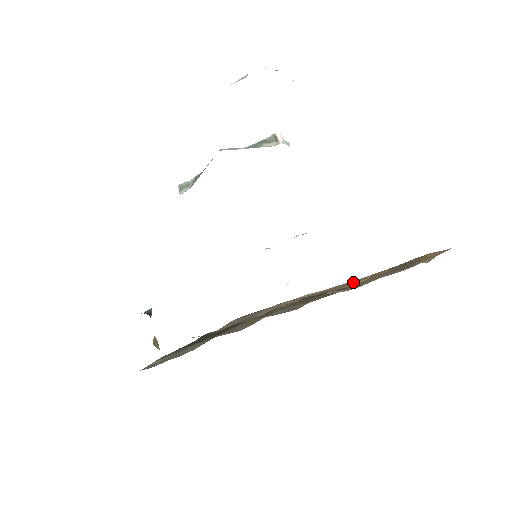
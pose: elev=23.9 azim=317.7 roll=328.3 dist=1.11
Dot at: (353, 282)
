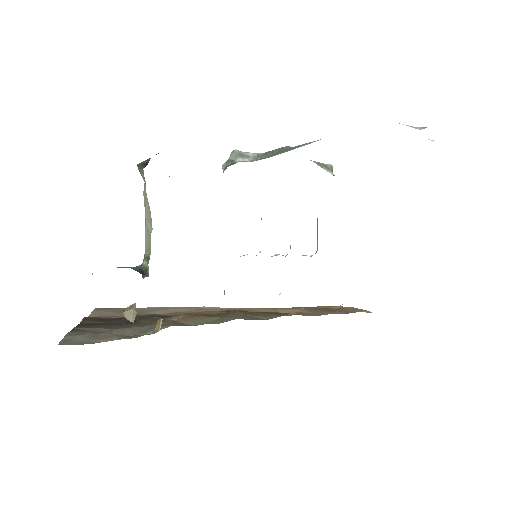
Dot at: (279, 309)
